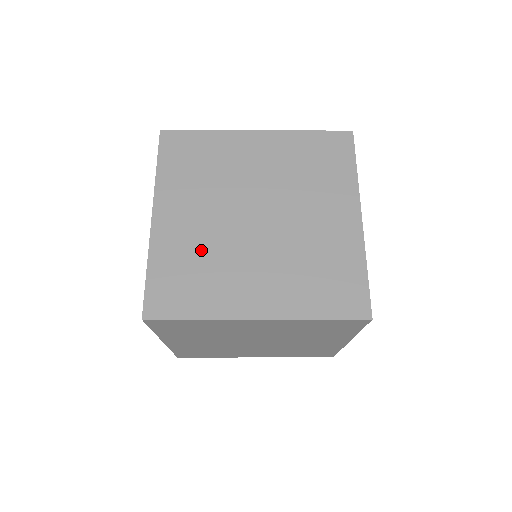
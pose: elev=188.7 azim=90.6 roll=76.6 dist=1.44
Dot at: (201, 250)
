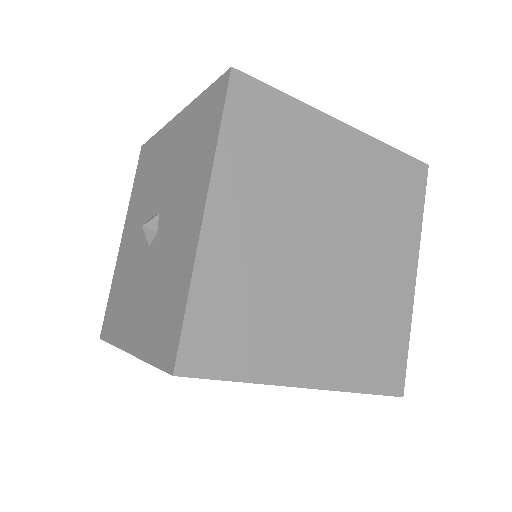
Dot at: (260, 282)
